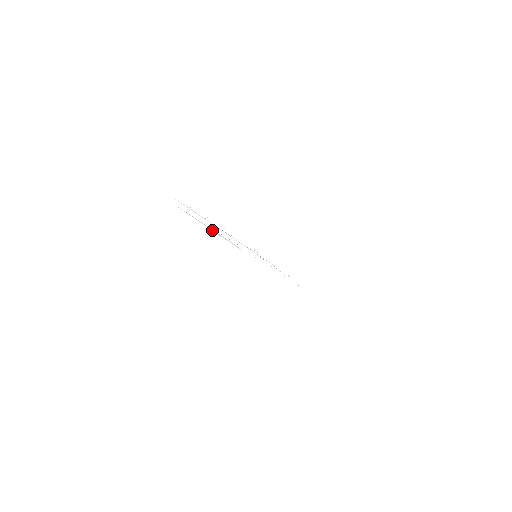
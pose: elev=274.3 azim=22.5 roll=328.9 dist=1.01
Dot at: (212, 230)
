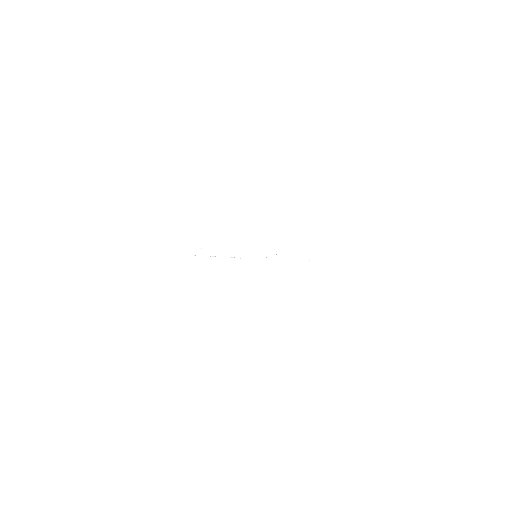
Dot at: occluded
